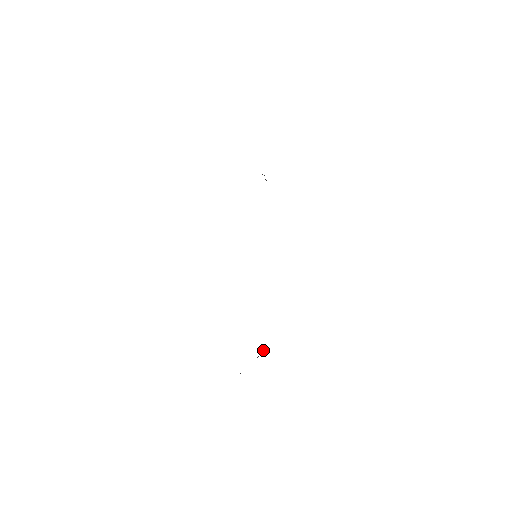
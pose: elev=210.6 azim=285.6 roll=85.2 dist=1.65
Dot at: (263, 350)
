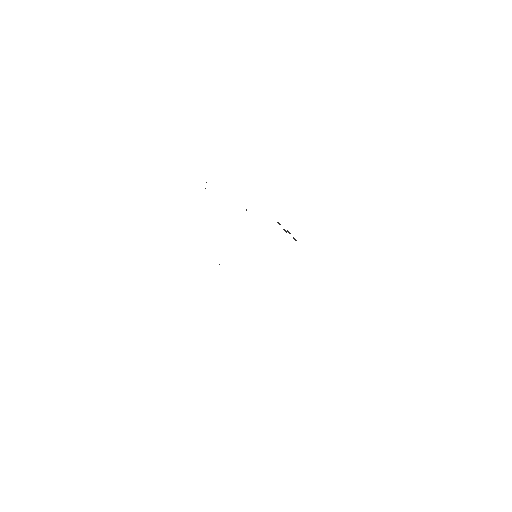
Dot at: (287, 231)
